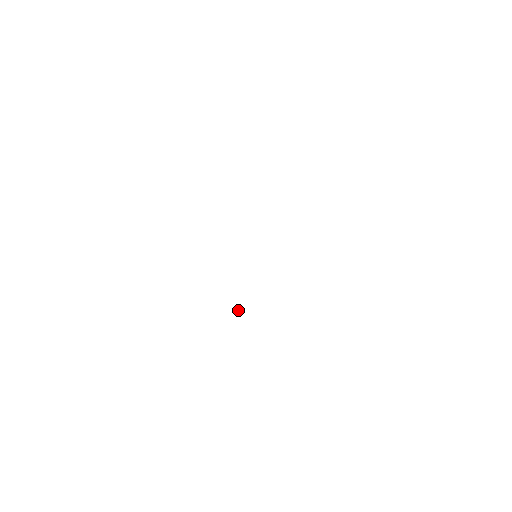
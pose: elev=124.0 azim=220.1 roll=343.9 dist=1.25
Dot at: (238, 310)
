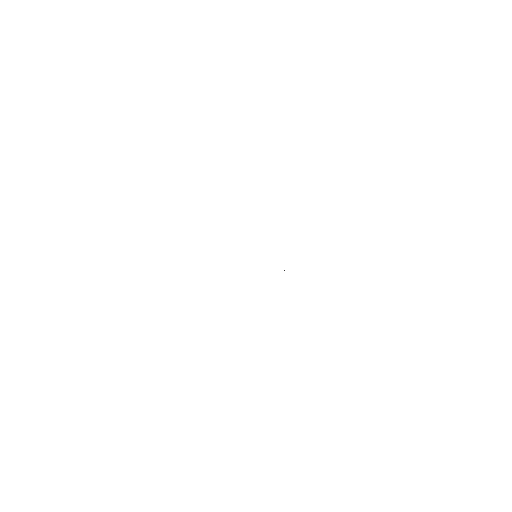
Dot at: occluded
